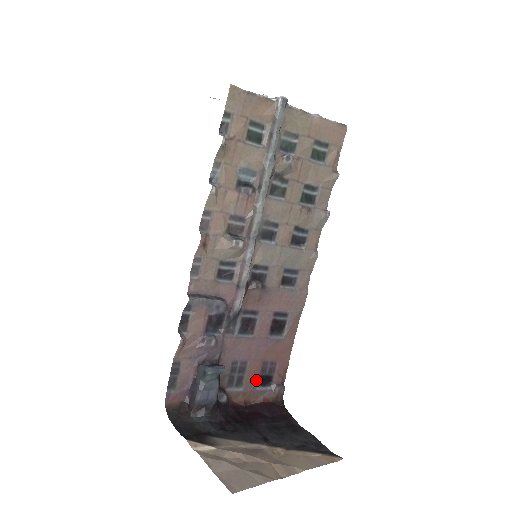
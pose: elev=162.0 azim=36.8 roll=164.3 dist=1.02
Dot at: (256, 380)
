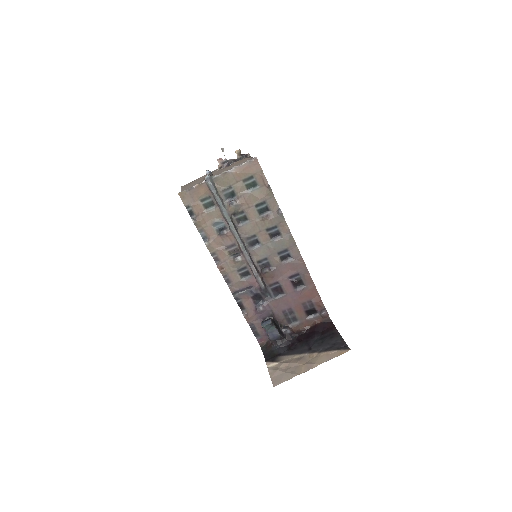
Dot at: (305, 314)
